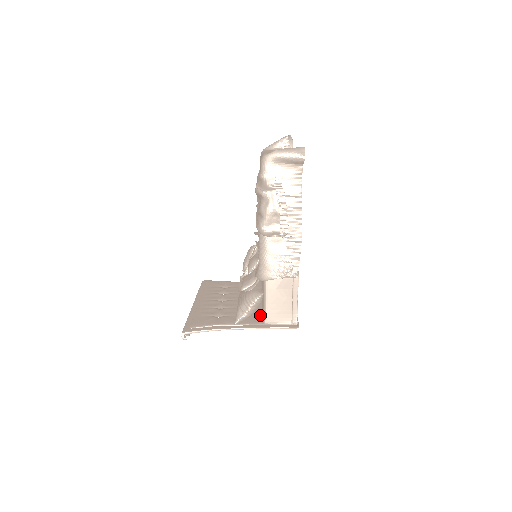
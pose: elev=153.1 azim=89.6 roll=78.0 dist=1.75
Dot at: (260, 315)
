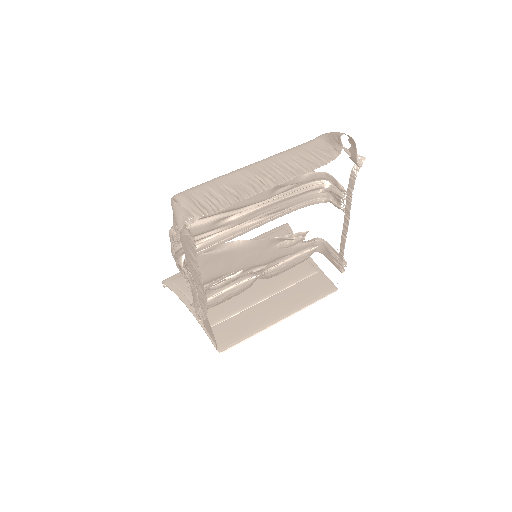
Dot at: (223, 311)
